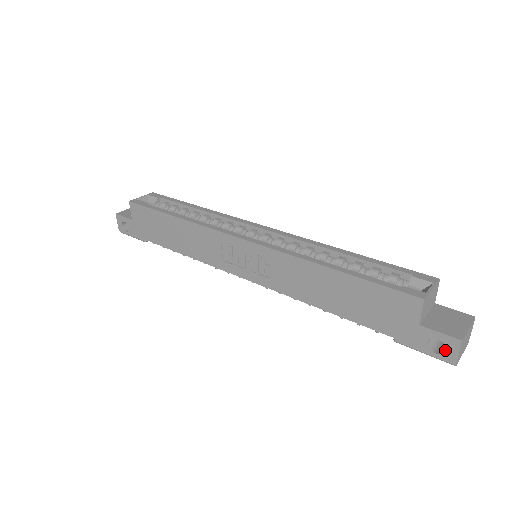
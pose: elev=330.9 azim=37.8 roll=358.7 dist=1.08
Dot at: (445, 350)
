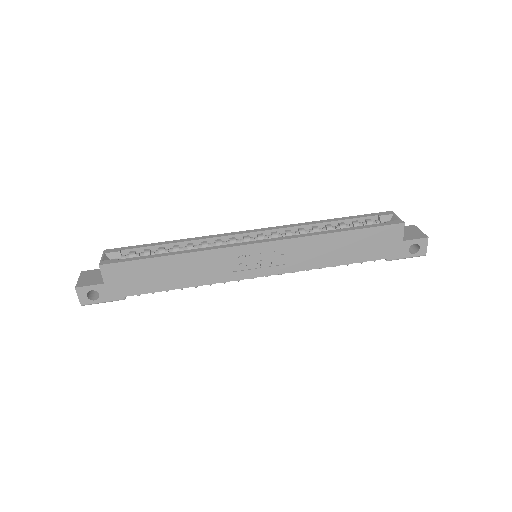
Dot at: (420, 249)
